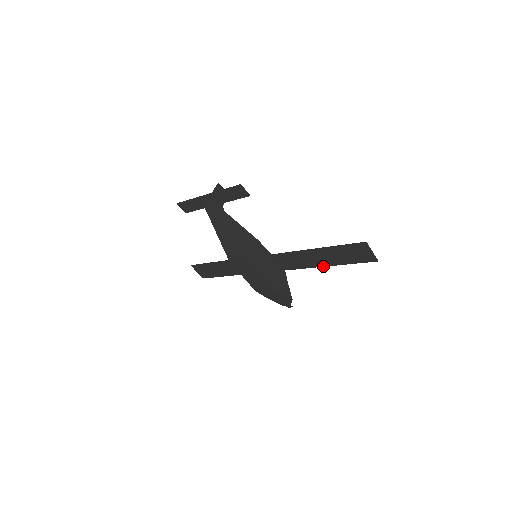
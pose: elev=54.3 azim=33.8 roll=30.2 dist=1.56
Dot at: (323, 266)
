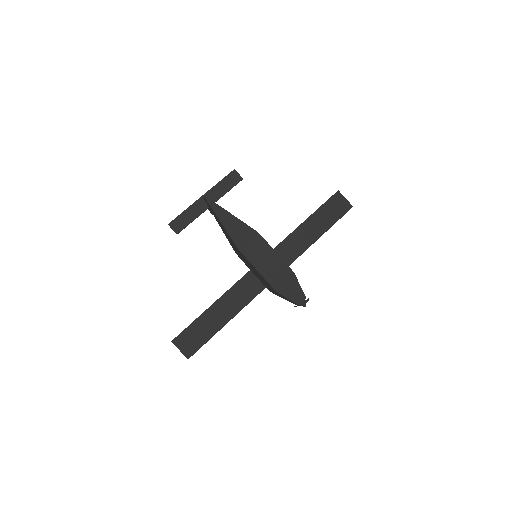
Dot at: (316, 240)
